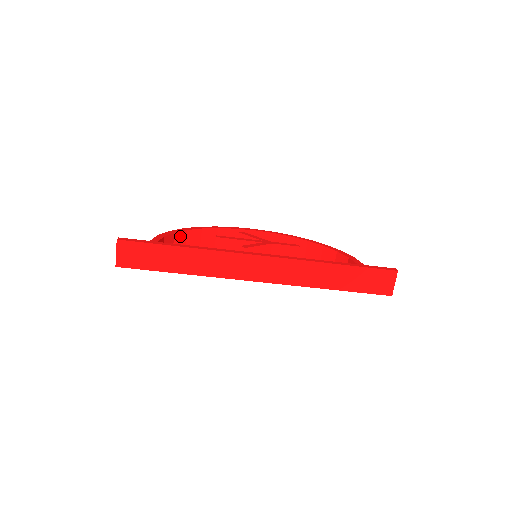
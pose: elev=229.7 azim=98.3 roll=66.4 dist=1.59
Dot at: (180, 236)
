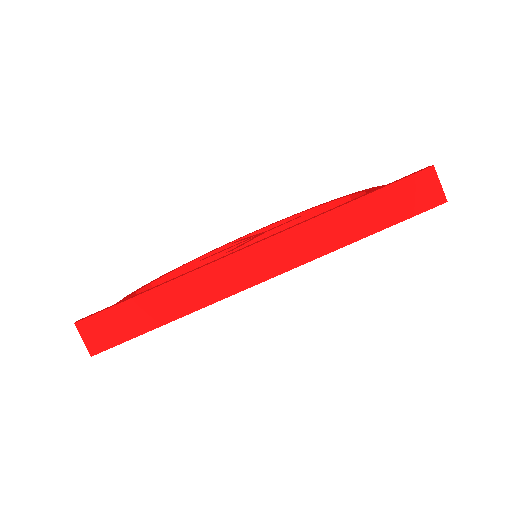
Dot at: occluded
